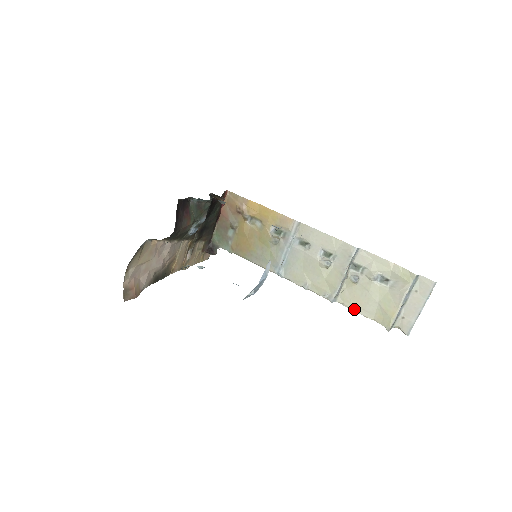
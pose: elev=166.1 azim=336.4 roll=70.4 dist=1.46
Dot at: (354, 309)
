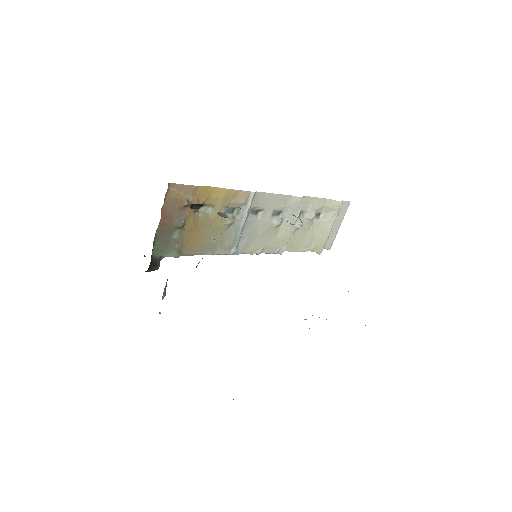
Dot at: (296, 250)
